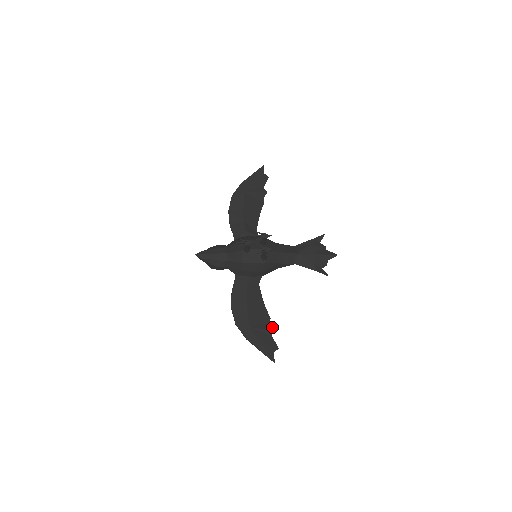
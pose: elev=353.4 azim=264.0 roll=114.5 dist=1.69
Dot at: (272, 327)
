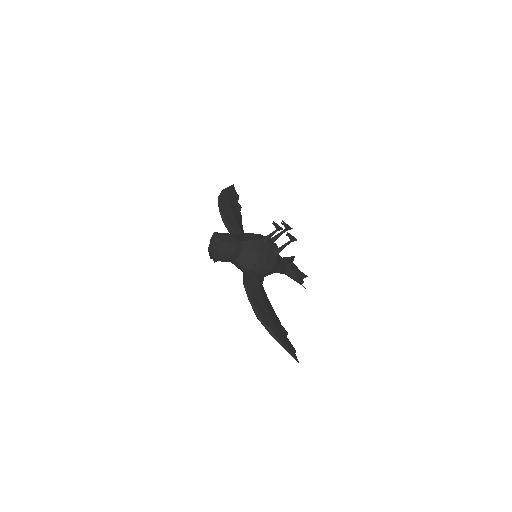
Dot at: (284, 329)
